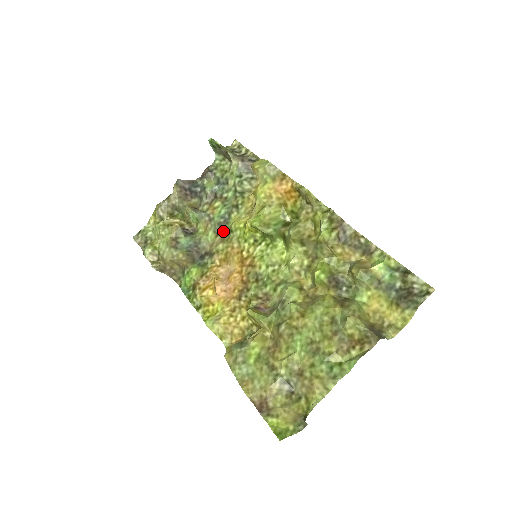
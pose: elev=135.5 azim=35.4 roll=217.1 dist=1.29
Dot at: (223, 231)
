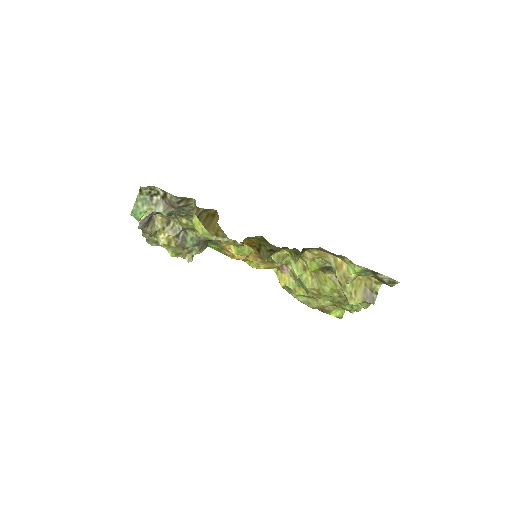
Dot at: occluded
